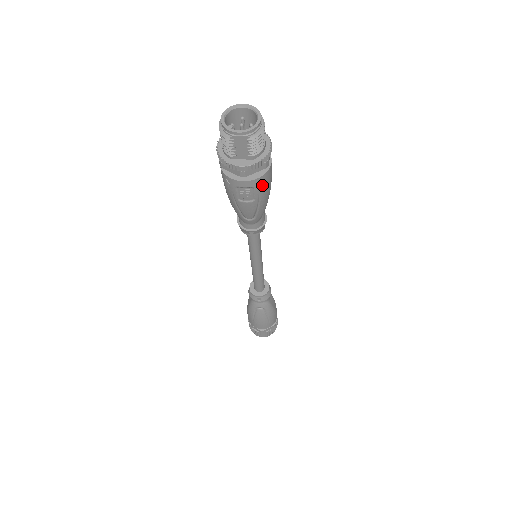
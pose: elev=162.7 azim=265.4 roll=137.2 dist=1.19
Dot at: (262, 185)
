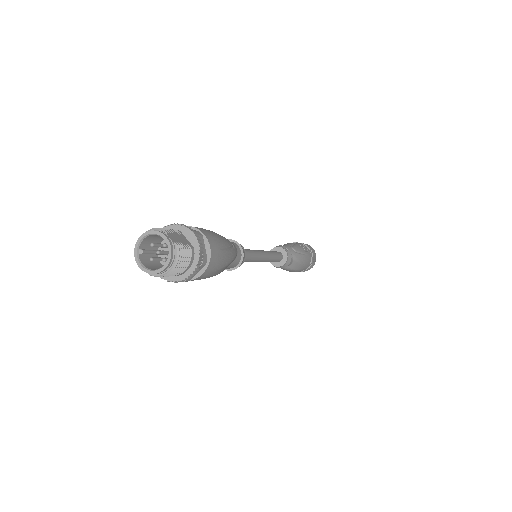
Dot at: occluded
